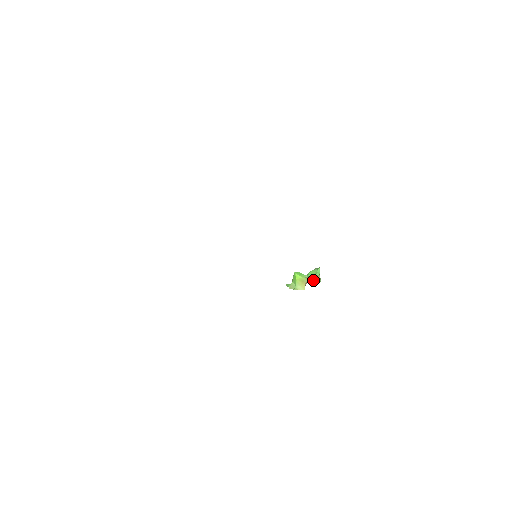
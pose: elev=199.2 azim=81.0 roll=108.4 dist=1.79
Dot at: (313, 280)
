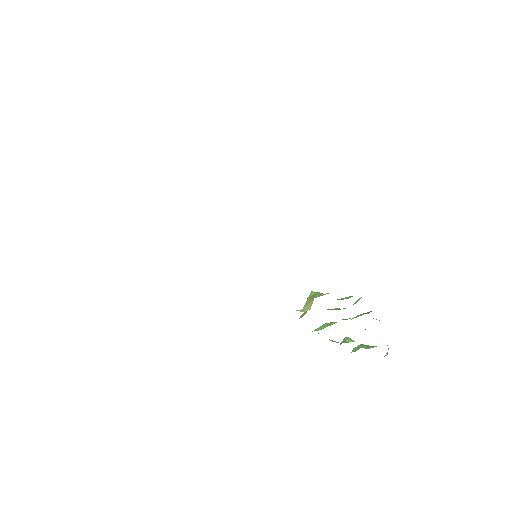
Dot at: (371, 346)
